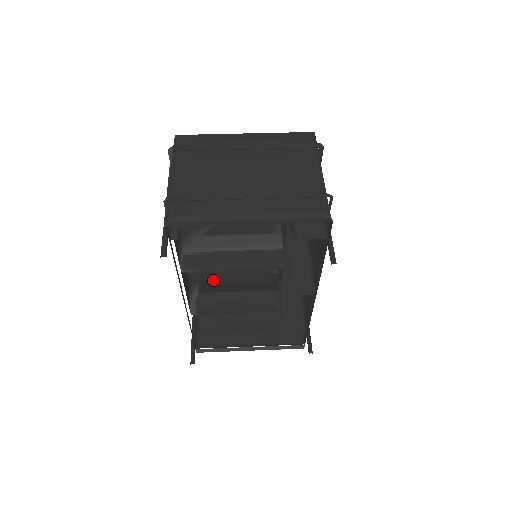
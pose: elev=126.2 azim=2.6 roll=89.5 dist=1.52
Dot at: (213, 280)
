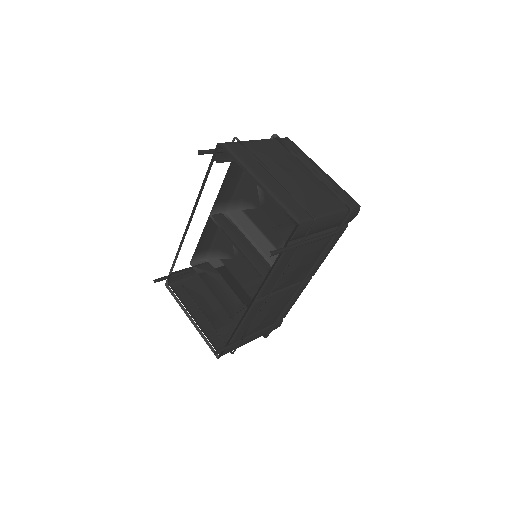
Dot at: (224, 259)
